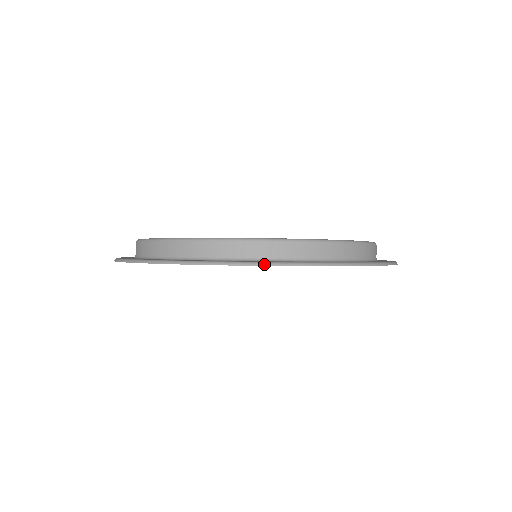
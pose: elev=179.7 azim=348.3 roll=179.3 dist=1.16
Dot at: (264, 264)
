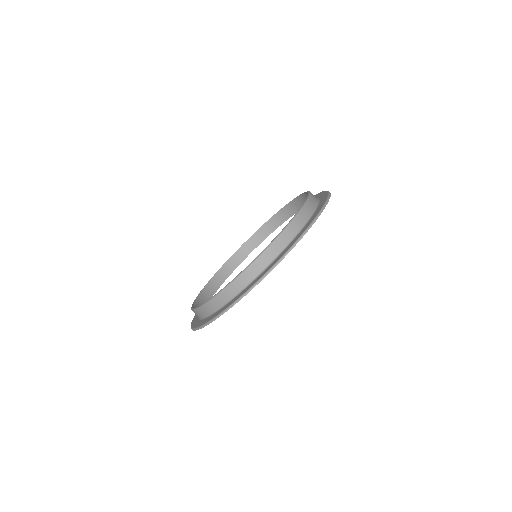
Dot at: occluded
